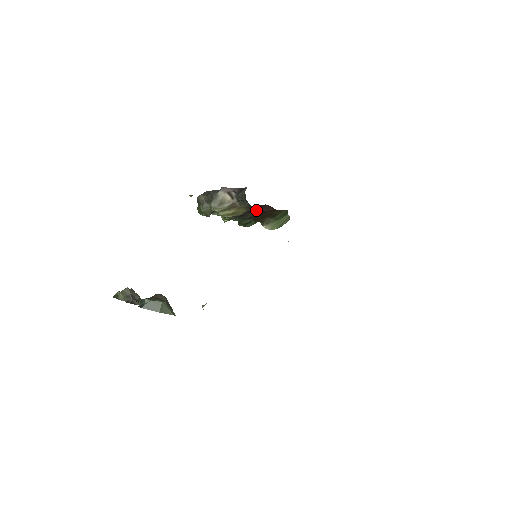
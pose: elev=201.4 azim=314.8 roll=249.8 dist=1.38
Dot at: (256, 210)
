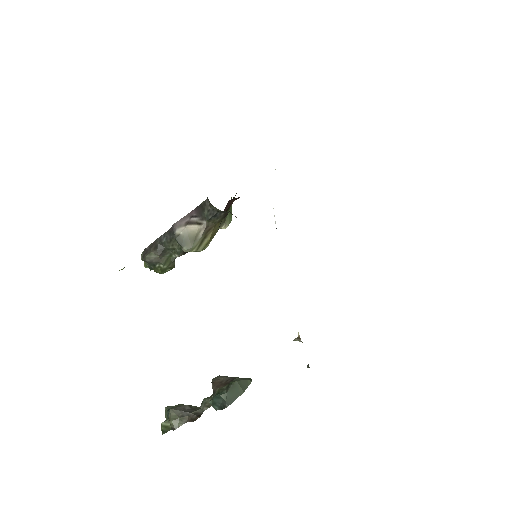
Dot at: occluded
